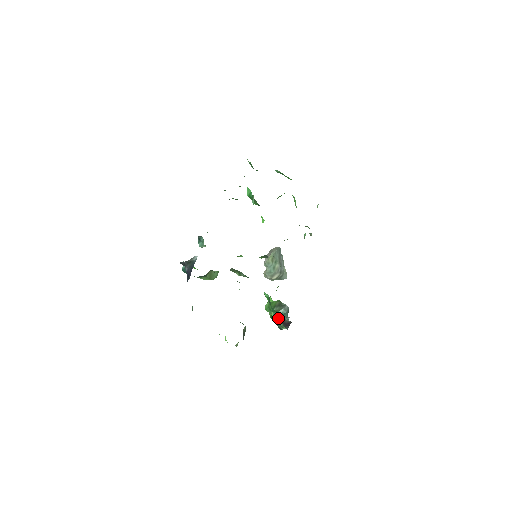
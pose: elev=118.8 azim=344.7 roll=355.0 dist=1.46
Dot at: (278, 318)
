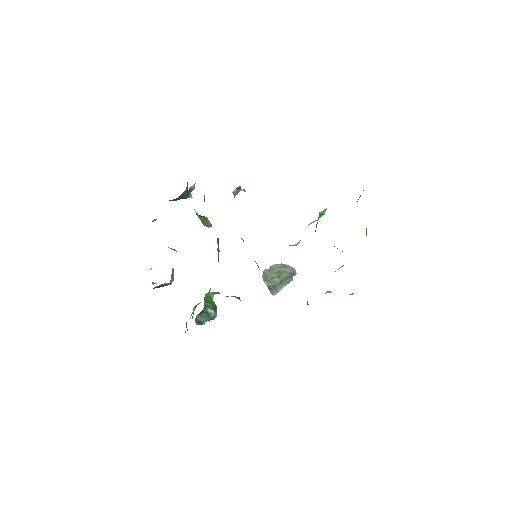
Dot at: occluded
